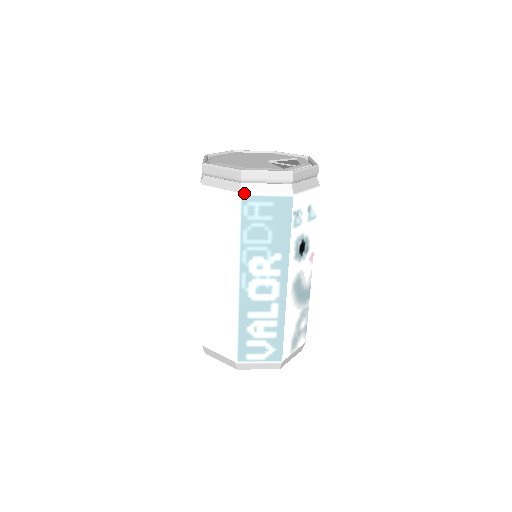
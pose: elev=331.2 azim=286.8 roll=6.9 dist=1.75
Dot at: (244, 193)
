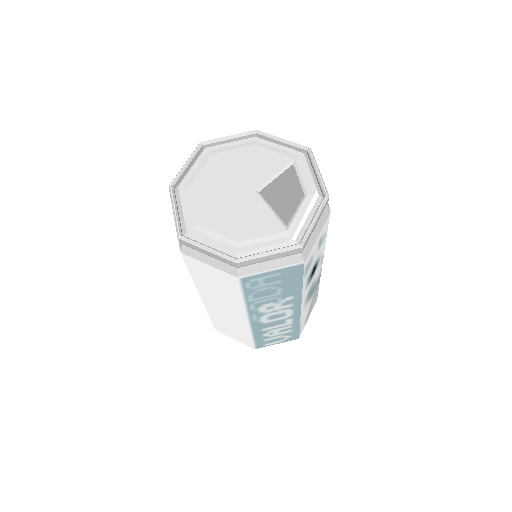
Dot at: (244, 276)
